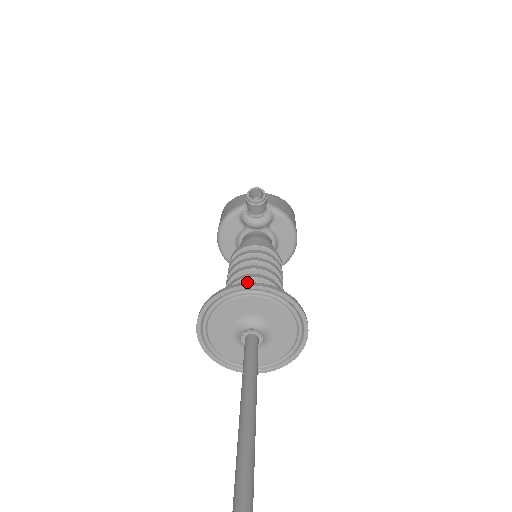
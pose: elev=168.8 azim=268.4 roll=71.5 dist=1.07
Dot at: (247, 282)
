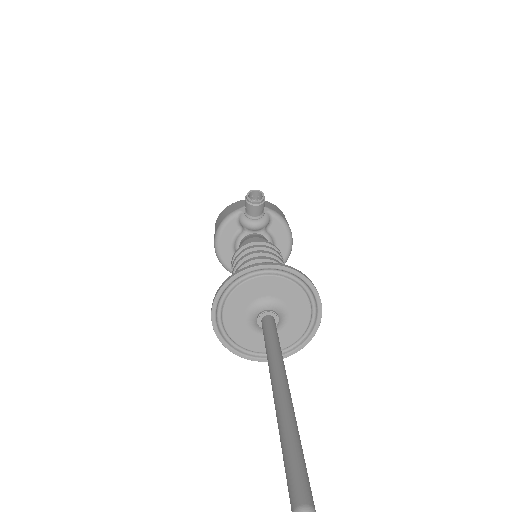
Dot at: occluded
